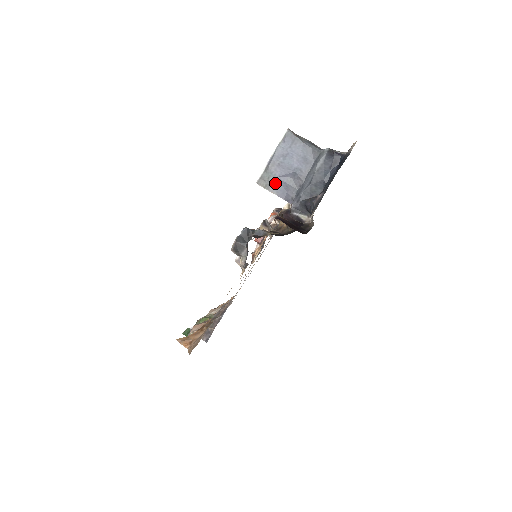
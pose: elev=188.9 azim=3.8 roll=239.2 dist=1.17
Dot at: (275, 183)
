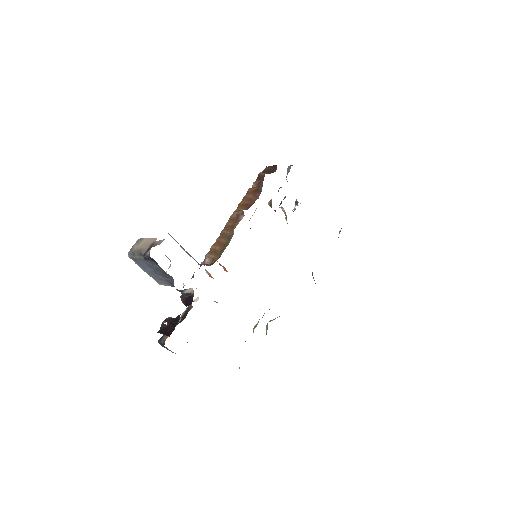
Dot at: (161, 282)
